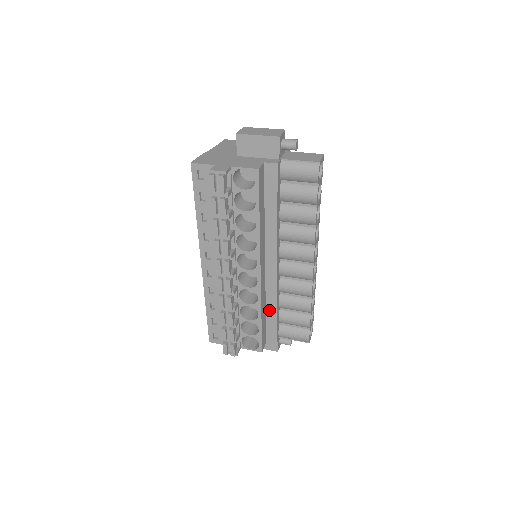
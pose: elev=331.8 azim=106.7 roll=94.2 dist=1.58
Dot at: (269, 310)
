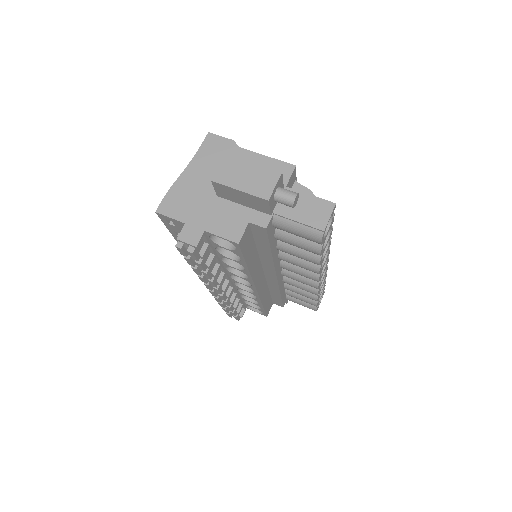
Dot at: (273, 293)
